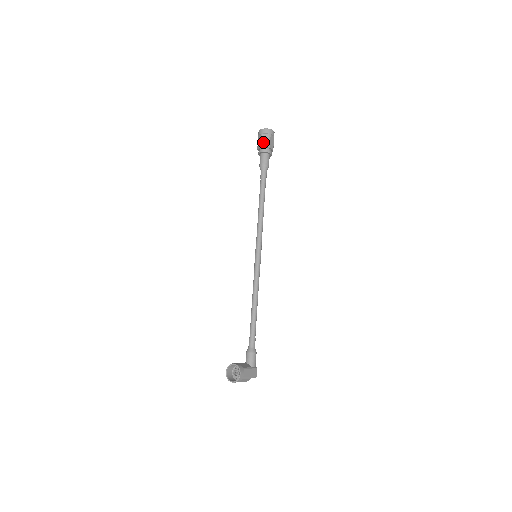
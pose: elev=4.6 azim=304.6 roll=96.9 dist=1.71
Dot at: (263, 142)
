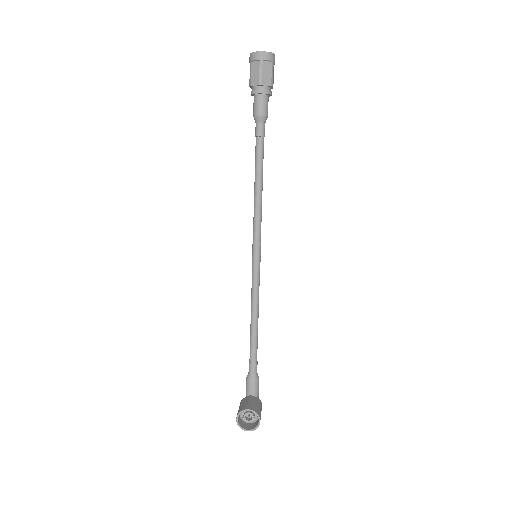
Dot at: (264, 76)
